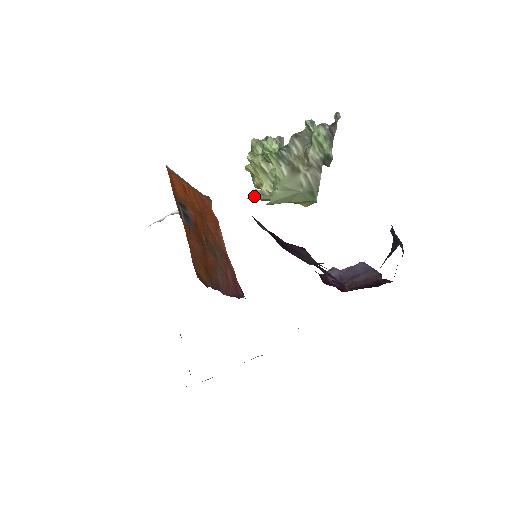
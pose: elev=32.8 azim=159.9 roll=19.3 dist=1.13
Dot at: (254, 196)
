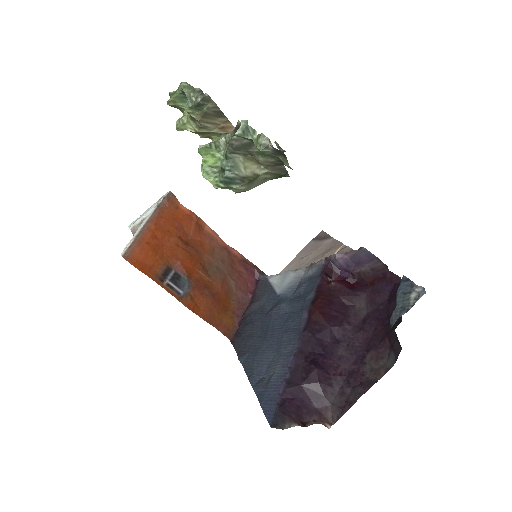
Dot at: occluded
